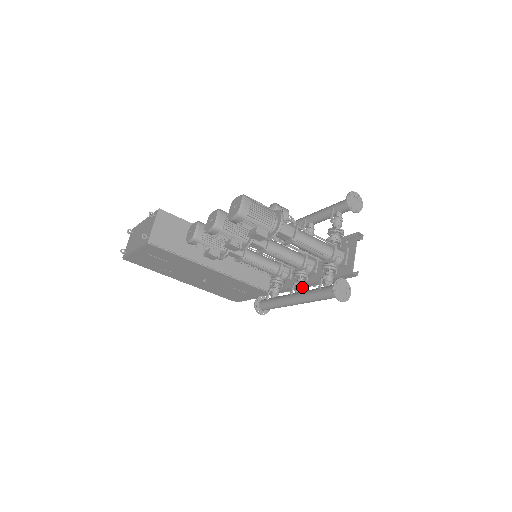
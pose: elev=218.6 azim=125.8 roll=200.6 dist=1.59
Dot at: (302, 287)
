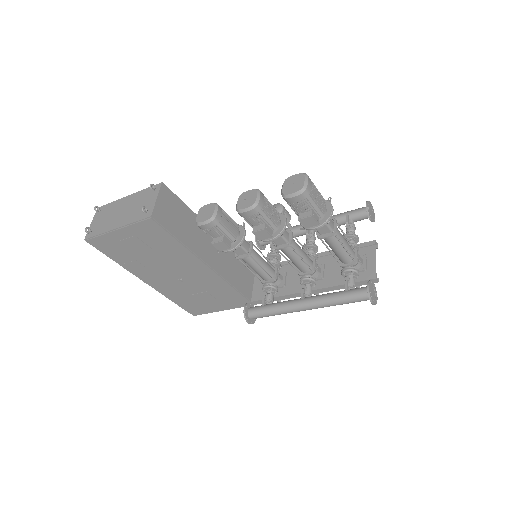
Dot at: (311, 292)
